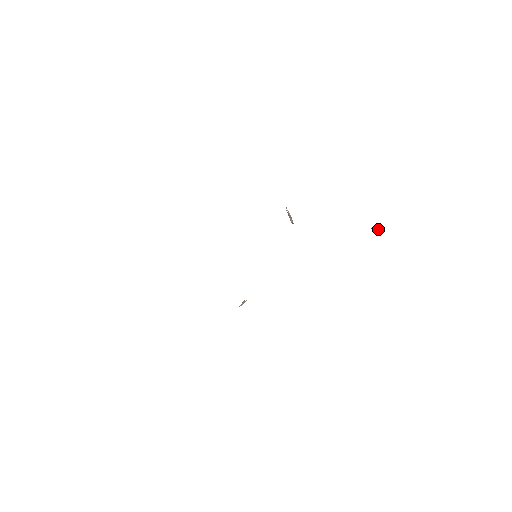
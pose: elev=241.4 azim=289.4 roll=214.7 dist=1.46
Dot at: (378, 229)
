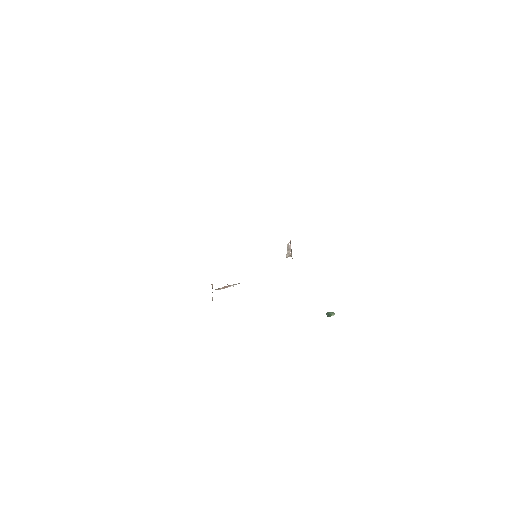
Dot at: (334, 314)
